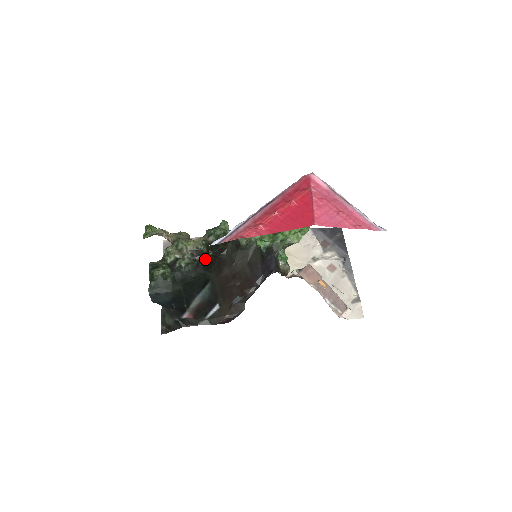
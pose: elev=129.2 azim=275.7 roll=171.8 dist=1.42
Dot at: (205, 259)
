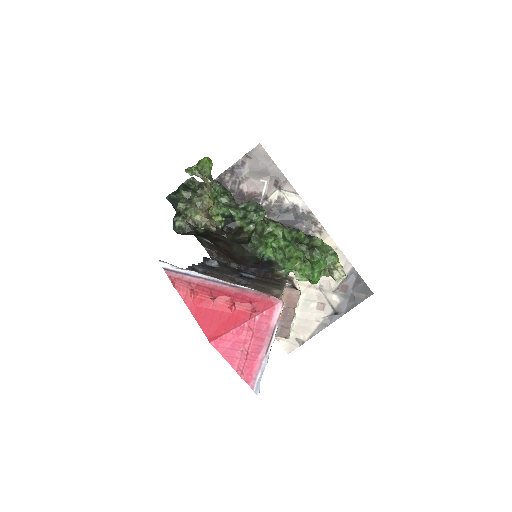
Dot at: (198, 234)
